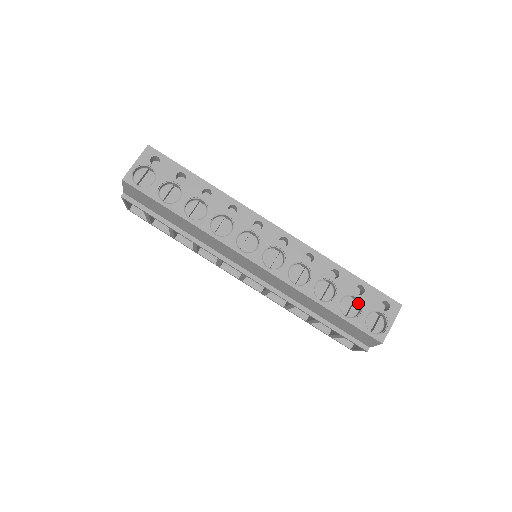
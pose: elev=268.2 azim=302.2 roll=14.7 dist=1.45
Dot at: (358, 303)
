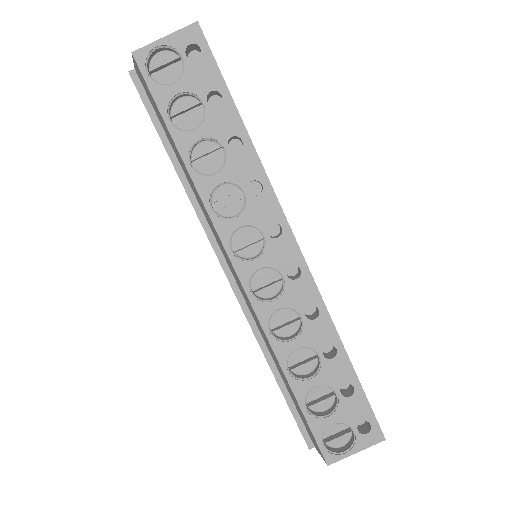
Dot at: (335, 400)
